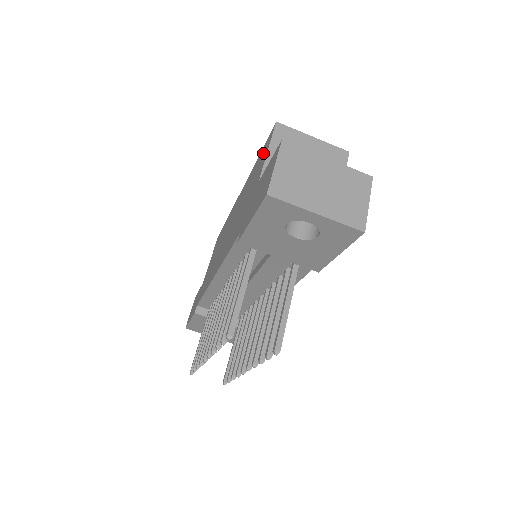
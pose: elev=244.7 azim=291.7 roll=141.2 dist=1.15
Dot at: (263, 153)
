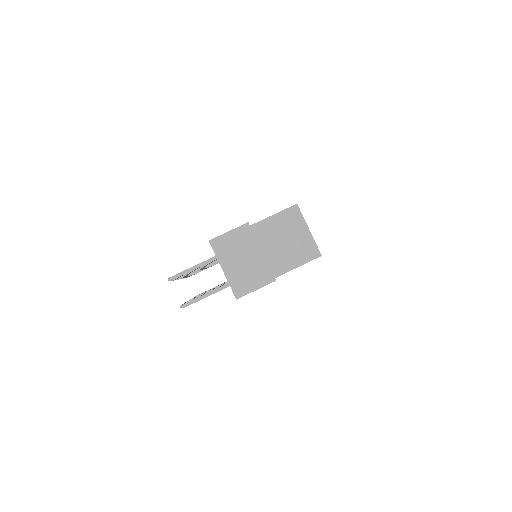
Dot at: occluded
